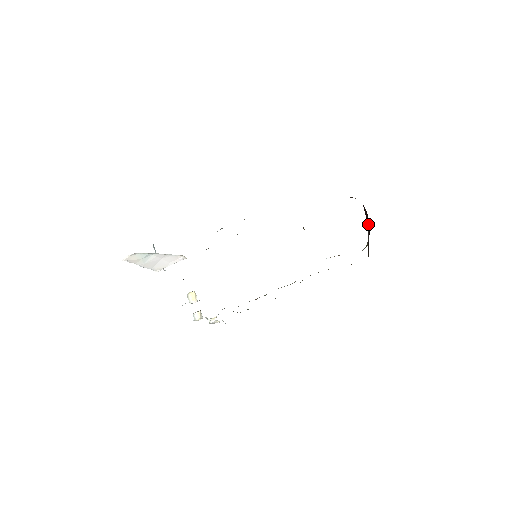
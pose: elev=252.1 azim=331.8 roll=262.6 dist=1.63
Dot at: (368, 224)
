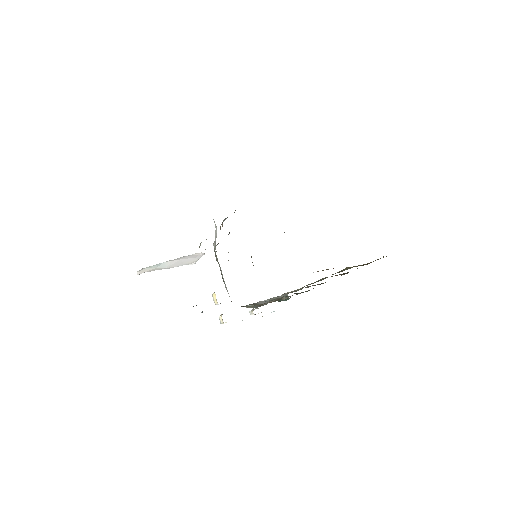
Dot at: occluded
